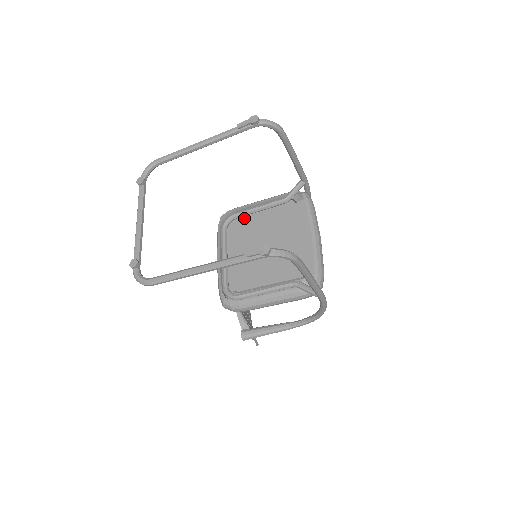
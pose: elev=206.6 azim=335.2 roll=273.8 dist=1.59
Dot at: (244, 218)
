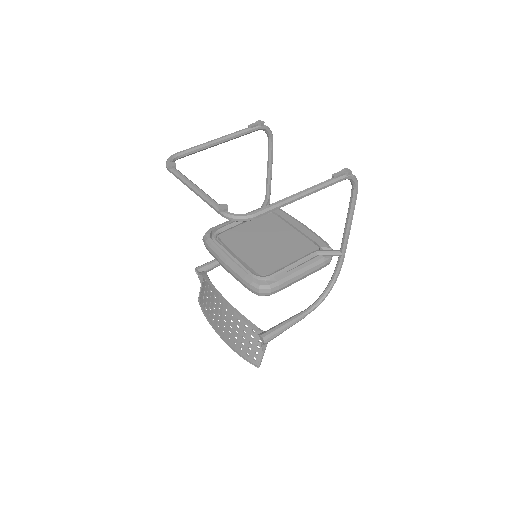
Dot at: (230, 230)
